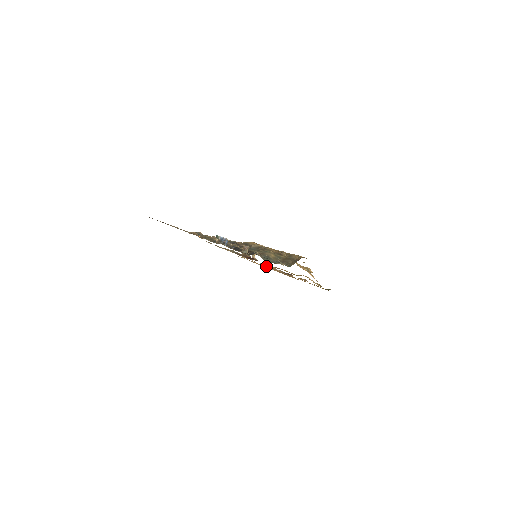
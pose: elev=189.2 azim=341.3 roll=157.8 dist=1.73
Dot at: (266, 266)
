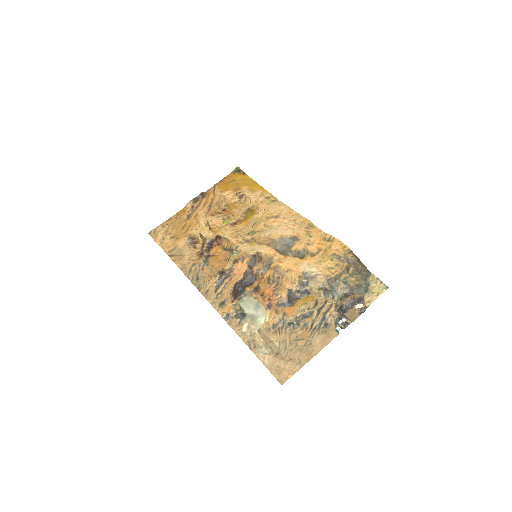
Dot at: (210, 226)
